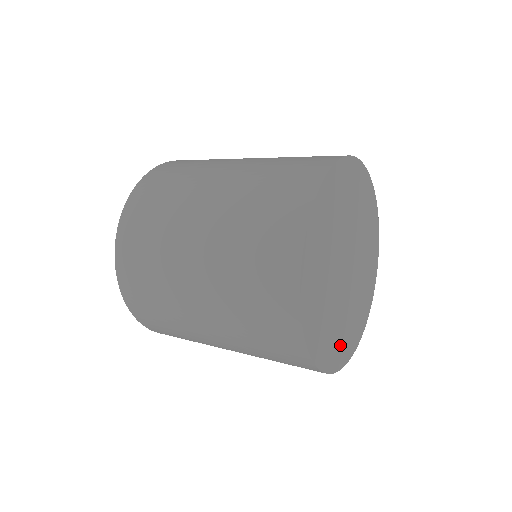
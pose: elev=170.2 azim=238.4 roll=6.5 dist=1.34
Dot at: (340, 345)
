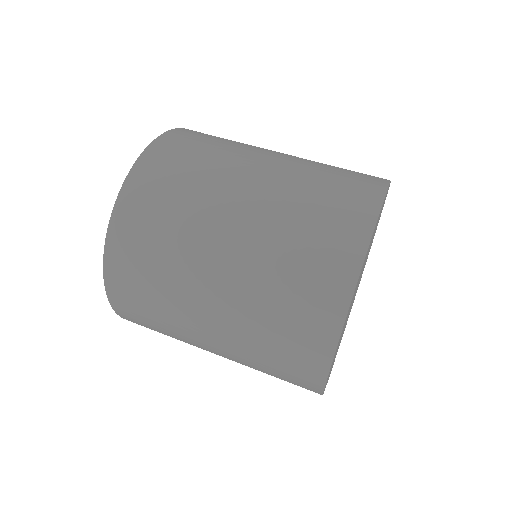
Dot at: (336, 354)
